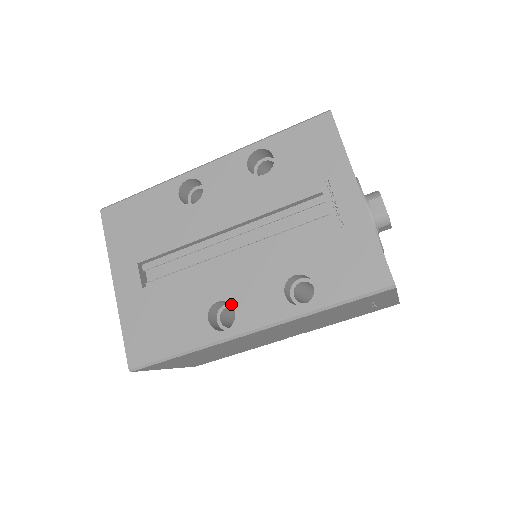
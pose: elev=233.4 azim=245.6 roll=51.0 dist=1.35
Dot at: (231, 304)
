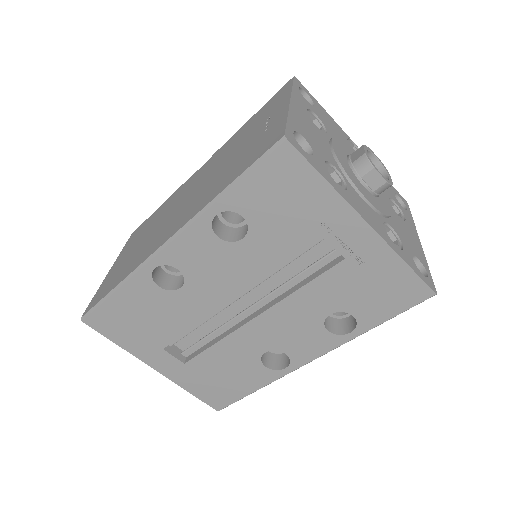
Dot at: occluded
